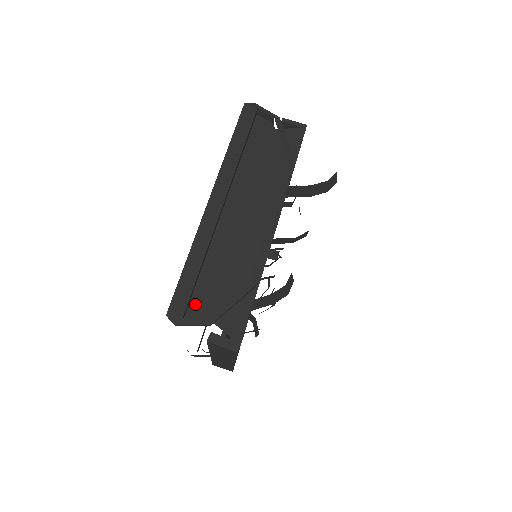
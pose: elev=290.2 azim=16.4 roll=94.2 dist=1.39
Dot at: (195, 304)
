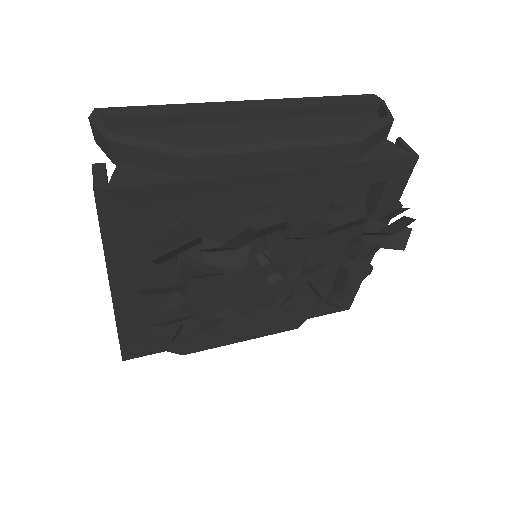
Dot at: (127, 133)
